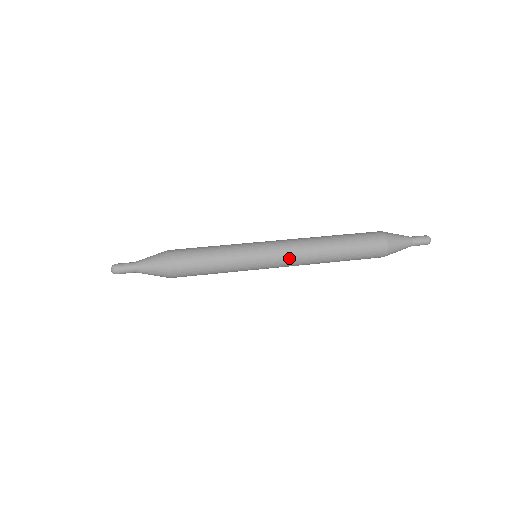
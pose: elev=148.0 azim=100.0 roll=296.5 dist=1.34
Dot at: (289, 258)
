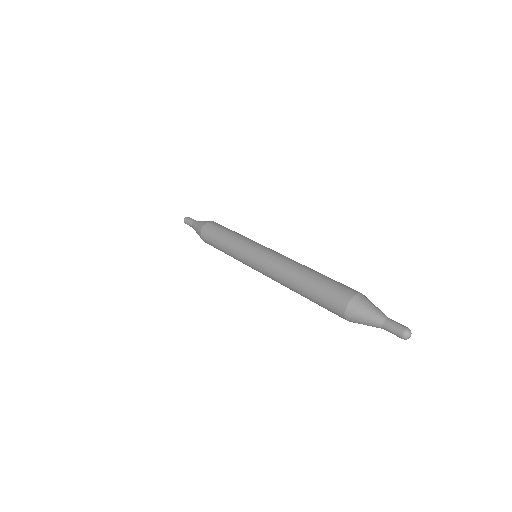
Dot at: occluded
